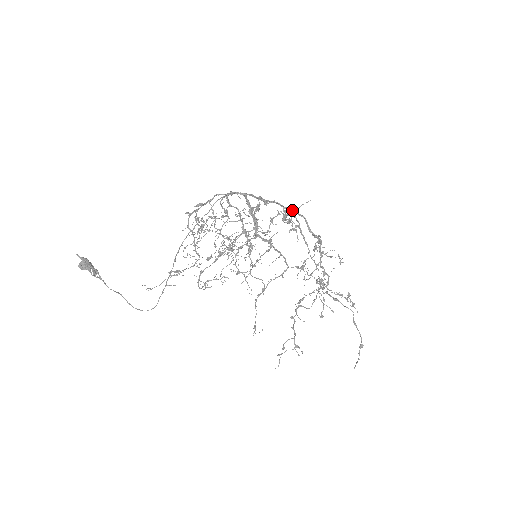
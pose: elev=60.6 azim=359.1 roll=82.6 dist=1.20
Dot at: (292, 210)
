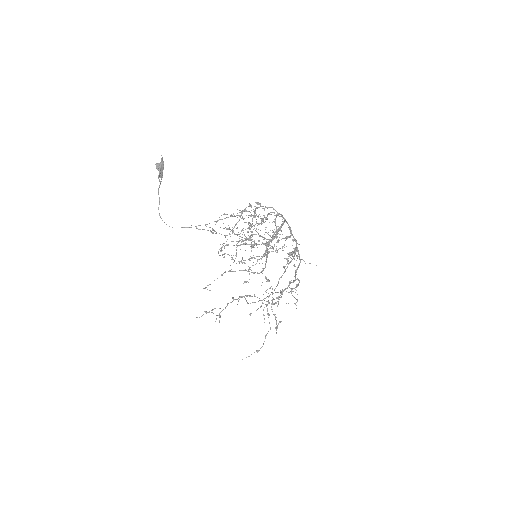
Dot at: occluded
